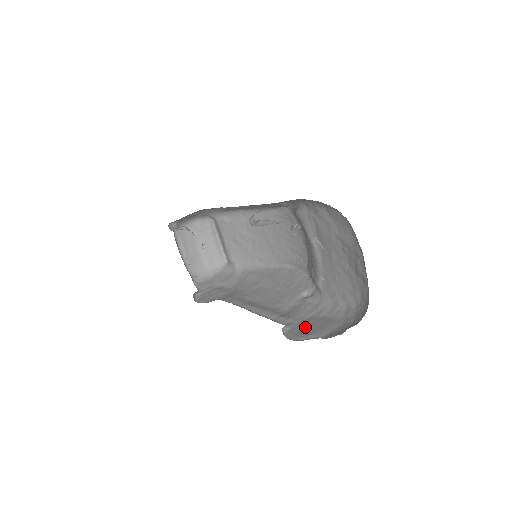
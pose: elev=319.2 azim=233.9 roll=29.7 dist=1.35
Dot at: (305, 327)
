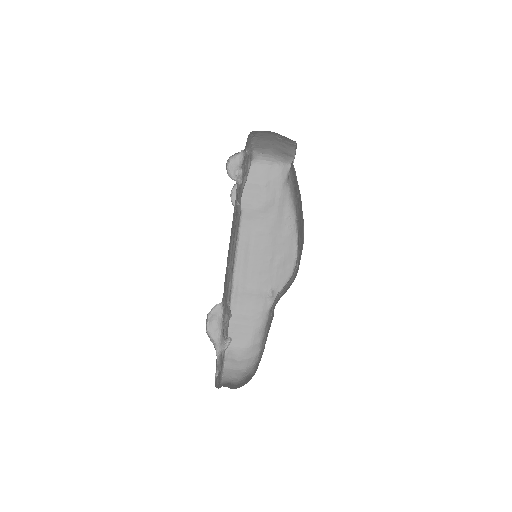
Dot at: (234, 324)
